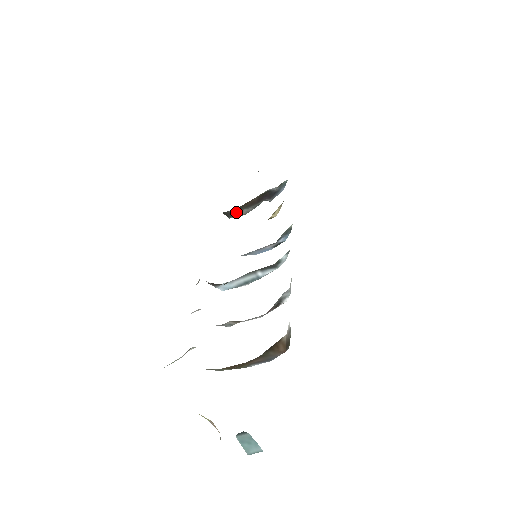
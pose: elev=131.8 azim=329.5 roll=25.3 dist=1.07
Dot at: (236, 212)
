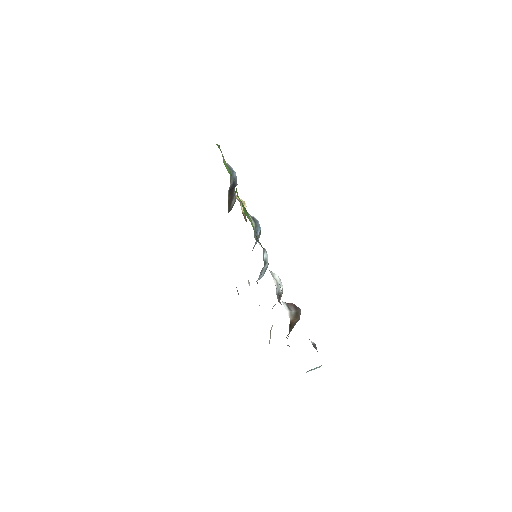
Dot at: (230, 207)
